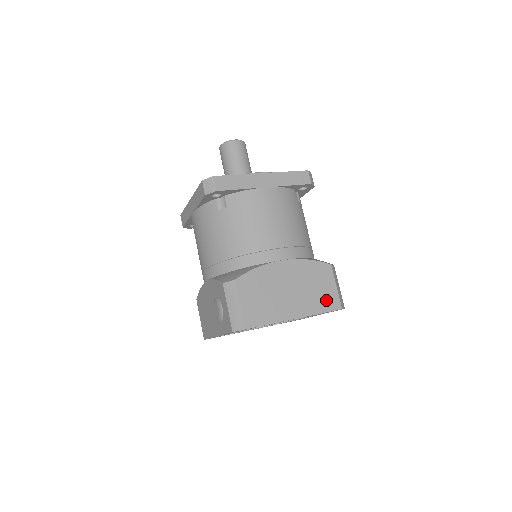
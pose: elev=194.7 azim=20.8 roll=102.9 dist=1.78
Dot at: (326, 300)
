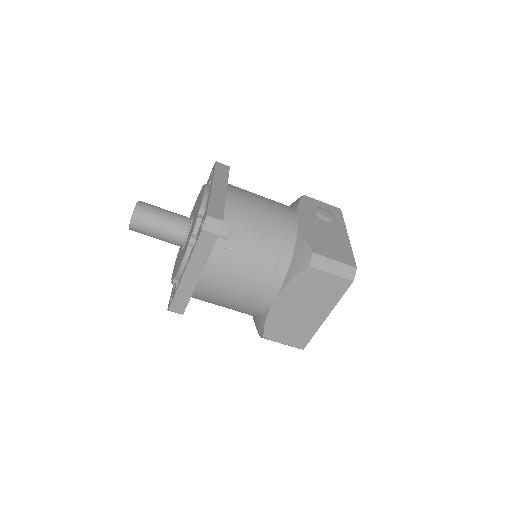
Dot at: (334, 289)
